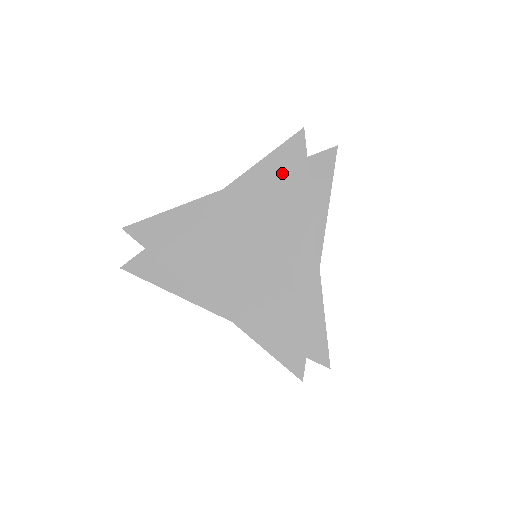
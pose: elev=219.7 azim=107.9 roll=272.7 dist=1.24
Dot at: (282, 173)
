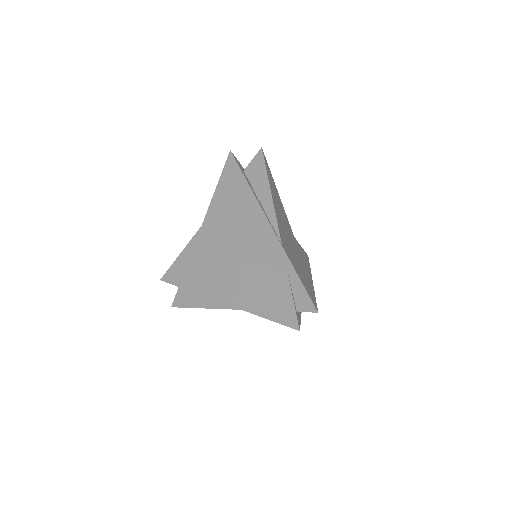
Dot at: (230, 189)
